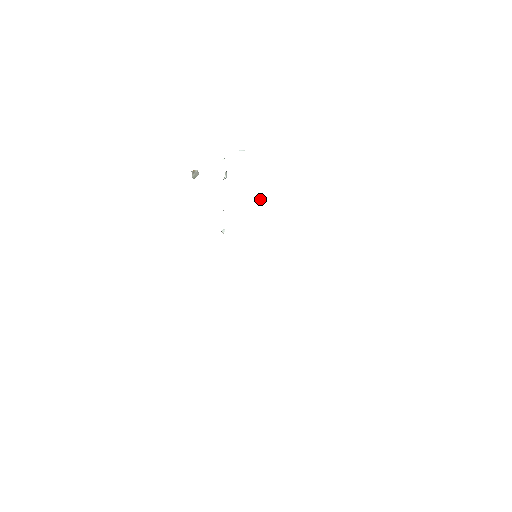
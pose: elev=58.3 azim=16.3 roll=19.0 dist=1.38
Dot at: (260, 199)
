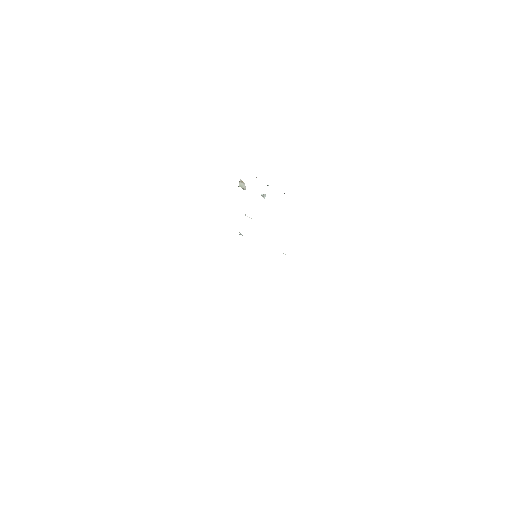
Dot at: (285, 254)
